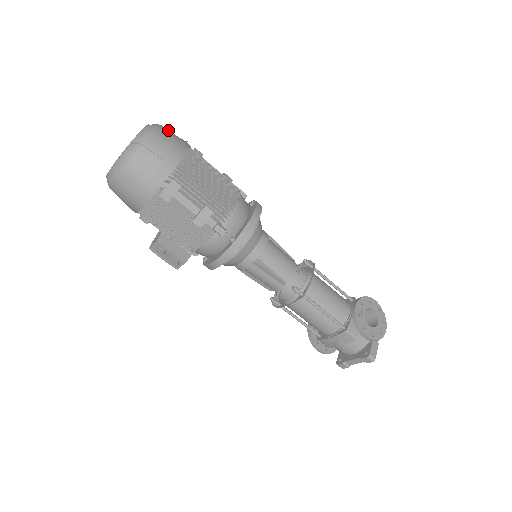
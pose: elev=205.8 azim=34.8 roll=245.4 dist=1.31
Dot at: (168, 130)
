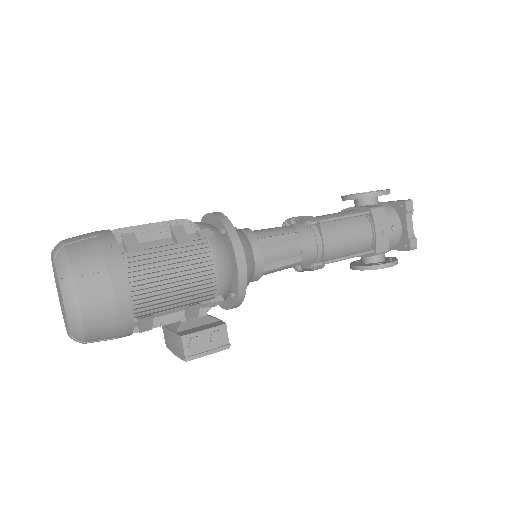
Dot at: occluded
